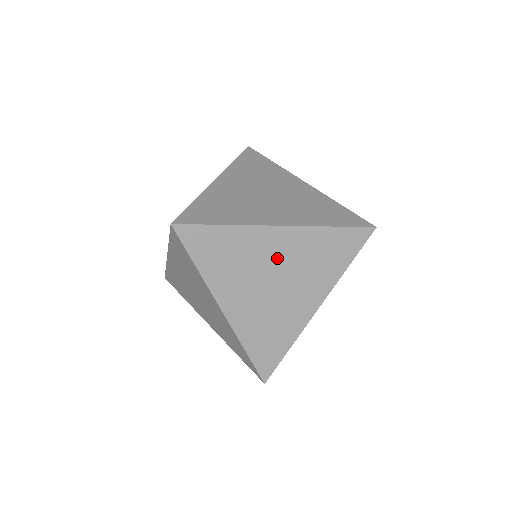
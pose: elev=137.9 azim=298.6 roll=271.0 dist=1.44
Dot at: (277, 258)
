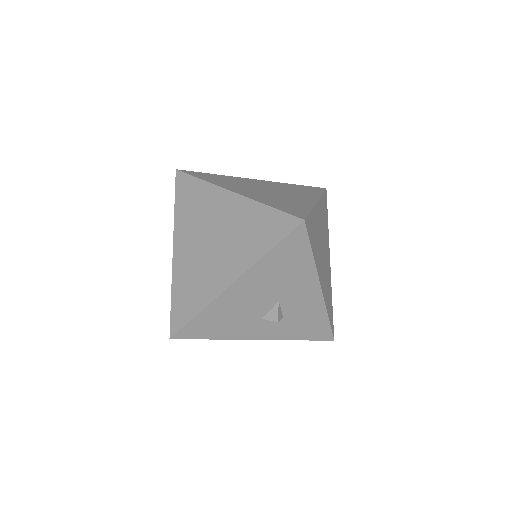
Dot at: (220, 219)
